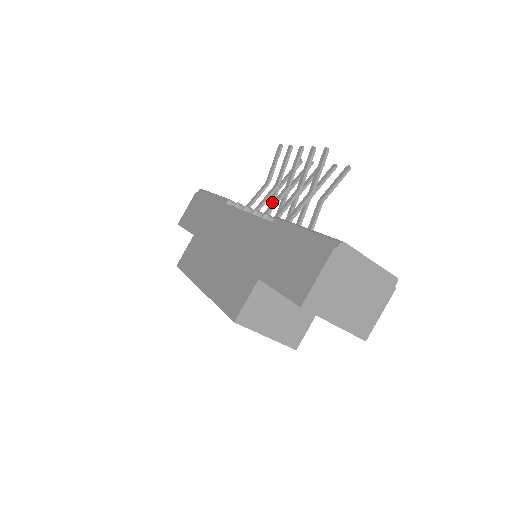
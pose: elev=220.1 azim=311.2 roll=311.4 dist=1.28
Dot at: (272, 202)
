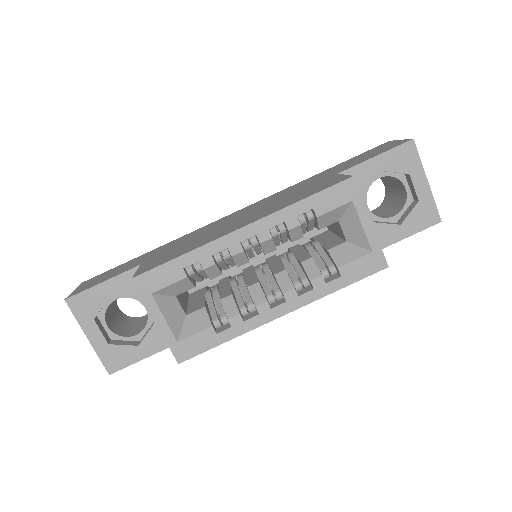
Dot at: occluded
